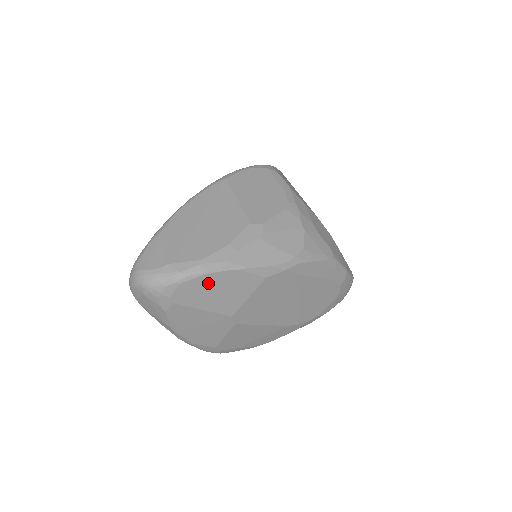
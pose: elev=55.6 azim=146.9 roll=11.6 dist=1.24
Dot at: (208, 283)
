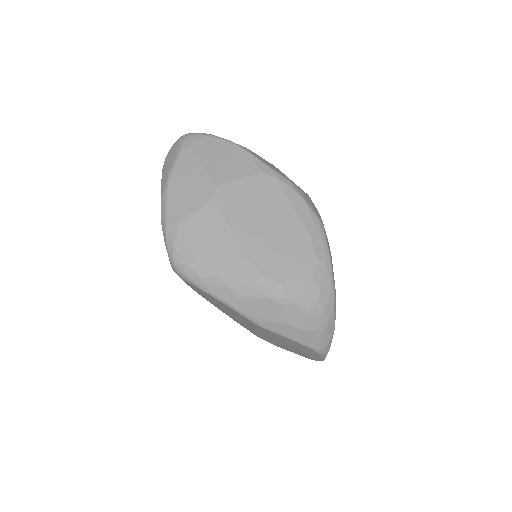
Dot at: (222, 148)
